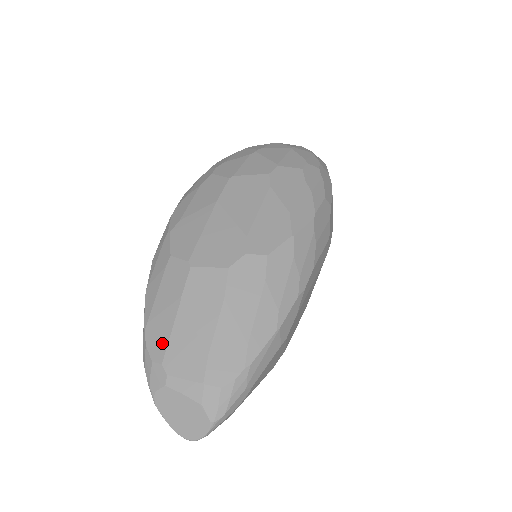
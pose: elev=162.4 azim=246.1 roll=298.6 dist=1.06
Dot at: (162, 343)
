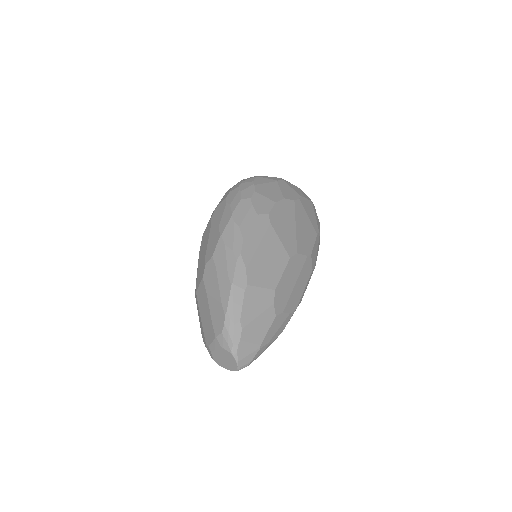
Dot at: (203, 335)
